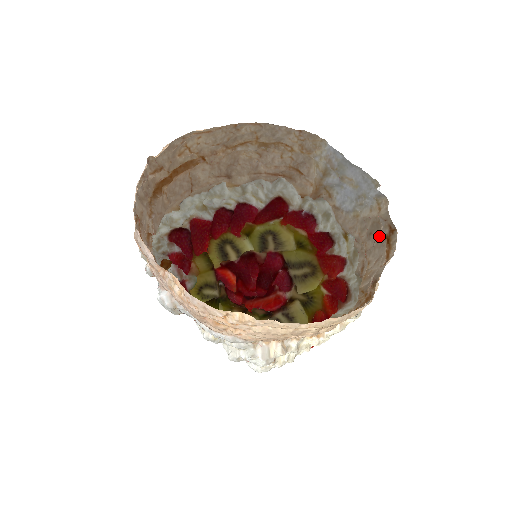
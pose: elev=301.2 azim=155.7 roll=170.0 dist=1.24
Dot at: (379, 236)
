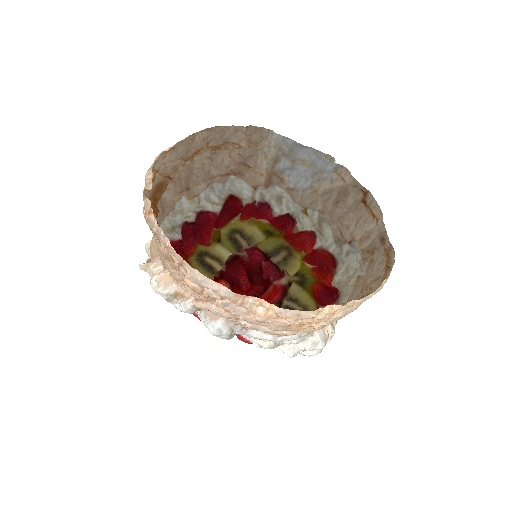
Dot at: (350, 202)
